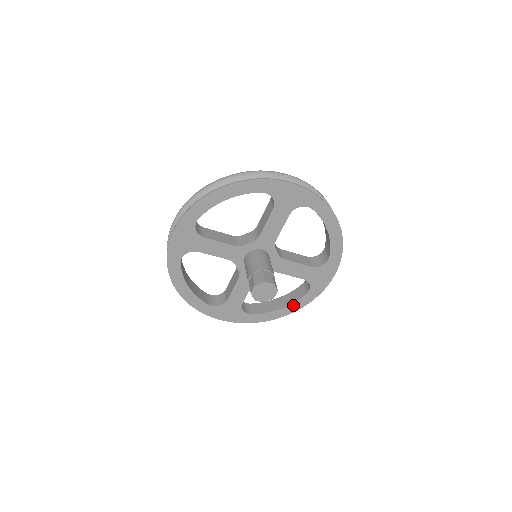
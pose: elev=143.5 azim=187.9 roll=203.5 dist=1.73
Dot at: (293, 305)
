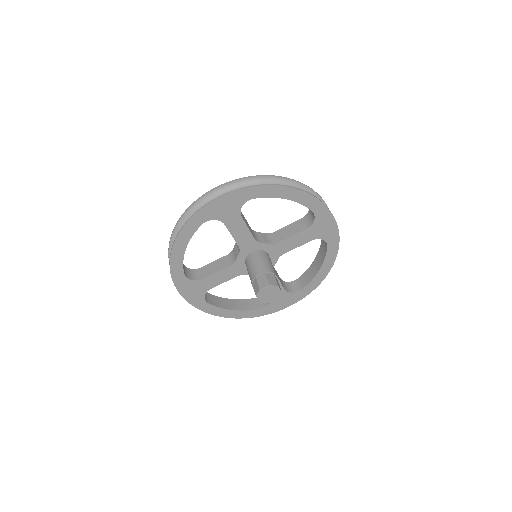
Dot at: (243, 312)
